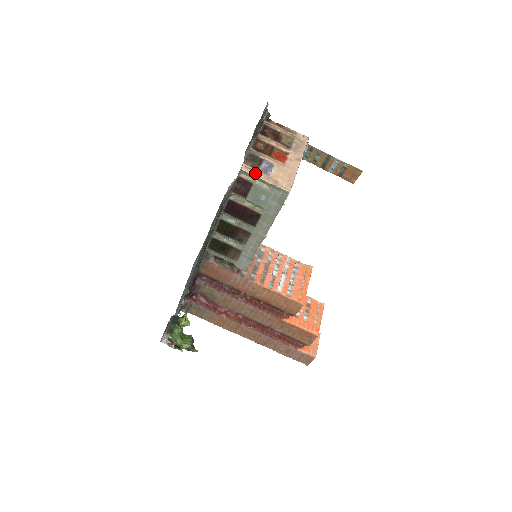
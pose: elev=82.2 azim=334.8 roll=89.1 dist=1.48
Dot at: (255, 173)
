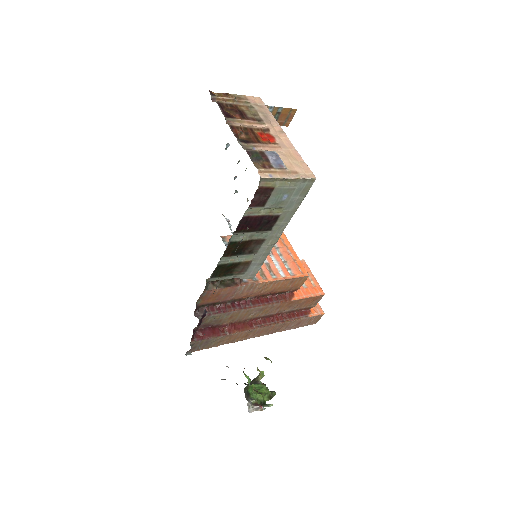
Dot at: (273, 174)
